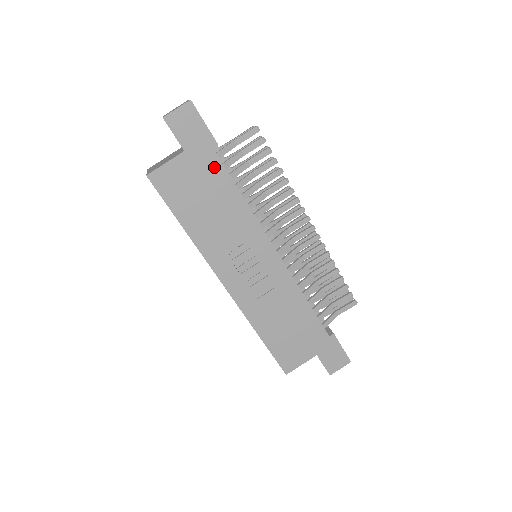
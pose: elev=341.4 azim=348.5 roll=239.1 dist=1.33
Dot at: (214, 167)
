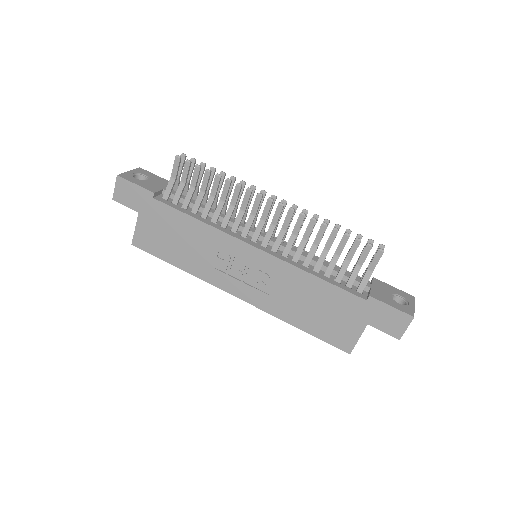
Dot at: (163, 211)
